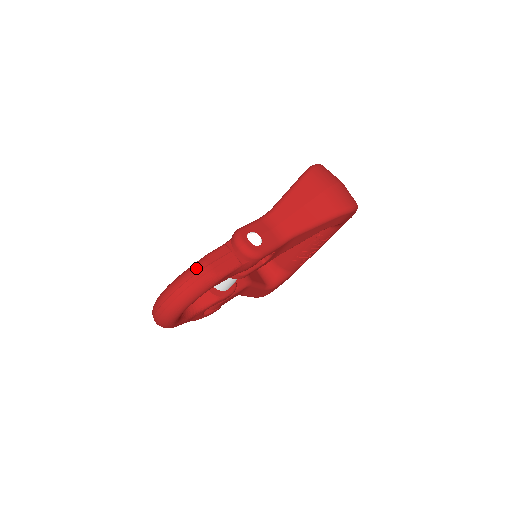
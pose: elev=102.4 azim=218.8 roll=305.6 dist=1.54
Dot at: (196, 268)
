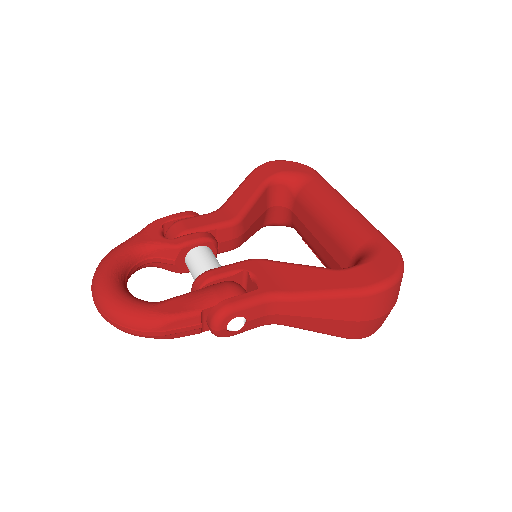
Dot at: (148, 326)
